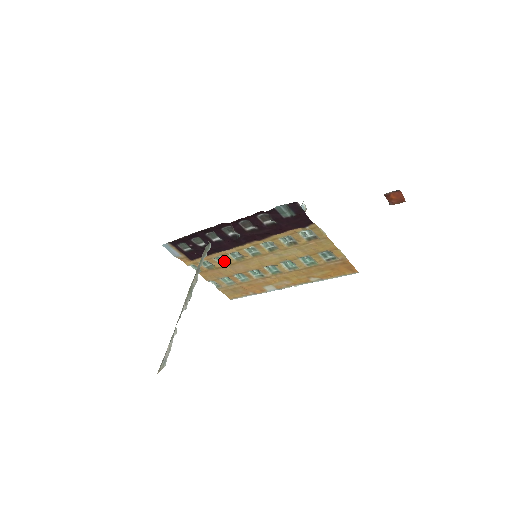
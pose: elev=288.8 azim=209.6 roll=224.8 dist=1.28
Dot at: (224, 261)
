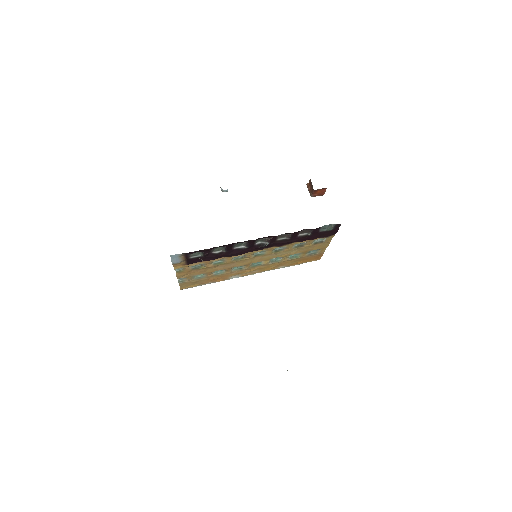
Dot at: (219, 262)
